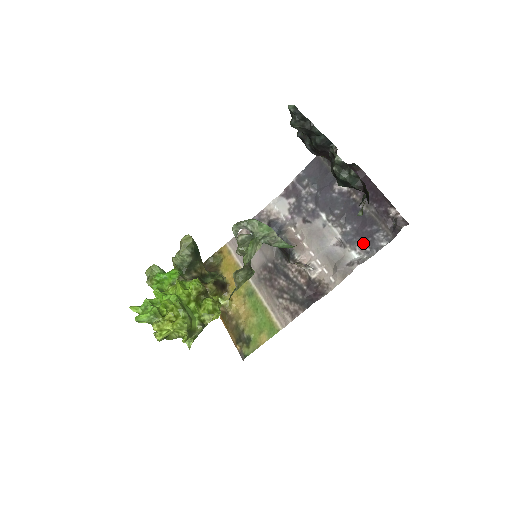
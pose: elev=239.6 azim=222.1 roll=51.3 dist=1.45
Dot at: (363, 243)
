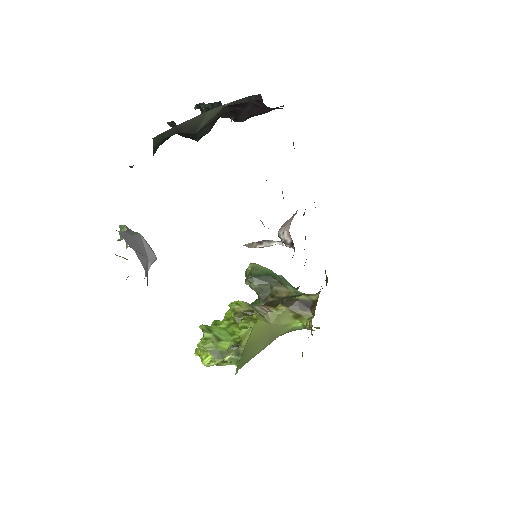
Dot at: occluded
